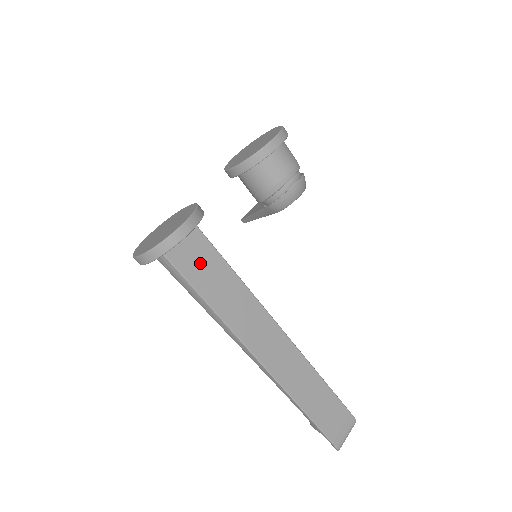
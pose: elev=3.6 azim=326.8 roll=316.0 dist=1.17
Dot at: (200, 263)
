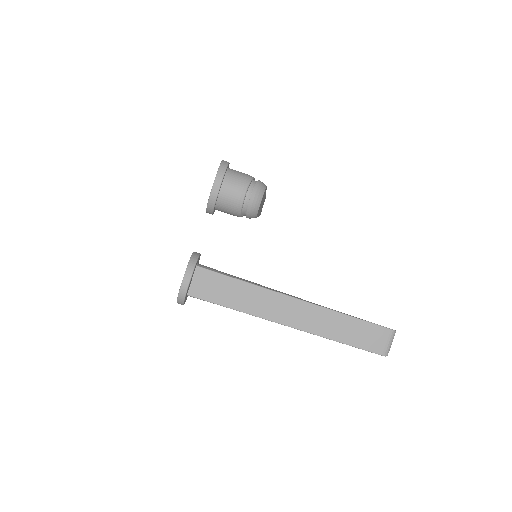
Dot at: (214, 288)
